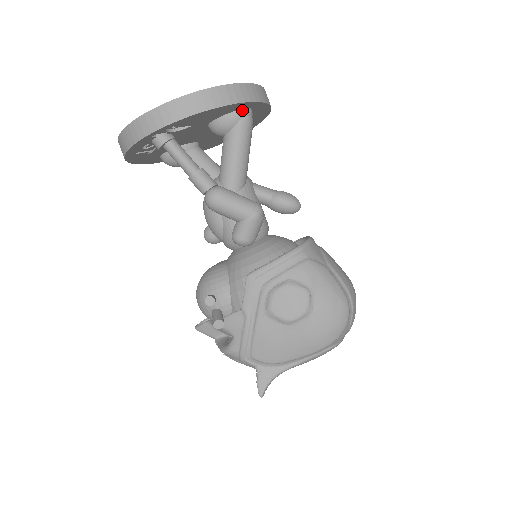
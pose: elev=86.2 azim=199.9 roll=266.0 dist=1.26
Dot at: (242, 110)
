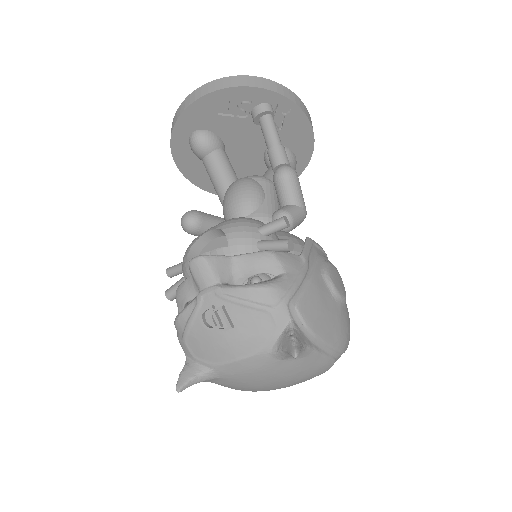
Dot at: (296, 161)
